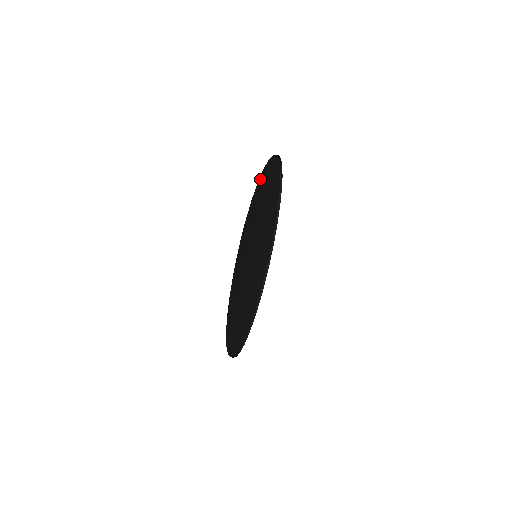
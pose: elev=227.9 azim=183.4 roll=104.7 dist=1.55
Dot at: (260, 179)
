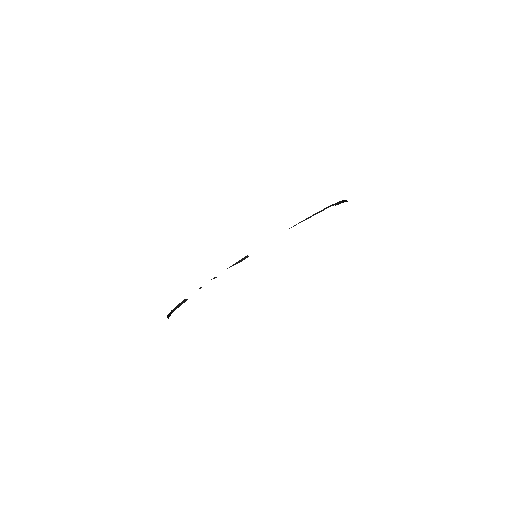
Dot at: occluded
